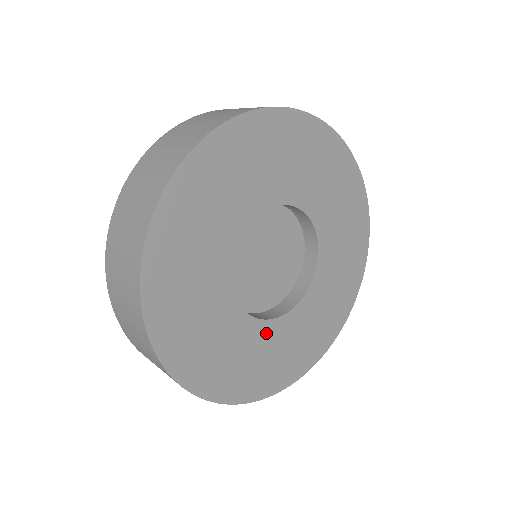
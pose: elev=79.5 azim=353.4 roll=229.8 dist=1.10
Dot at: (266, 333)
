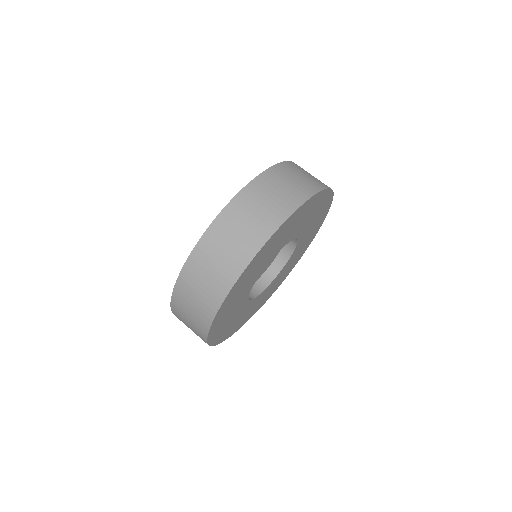
Dot at: (242, 305)
